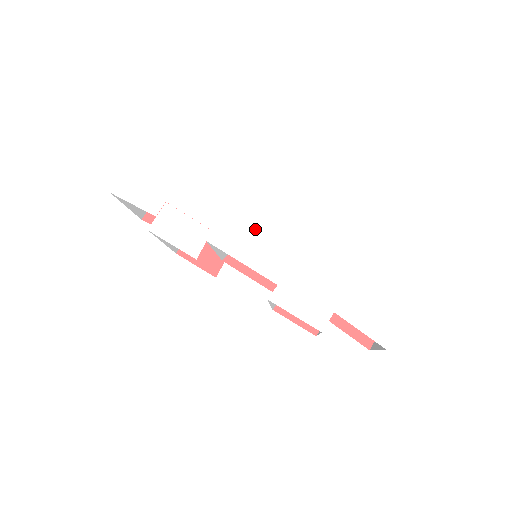
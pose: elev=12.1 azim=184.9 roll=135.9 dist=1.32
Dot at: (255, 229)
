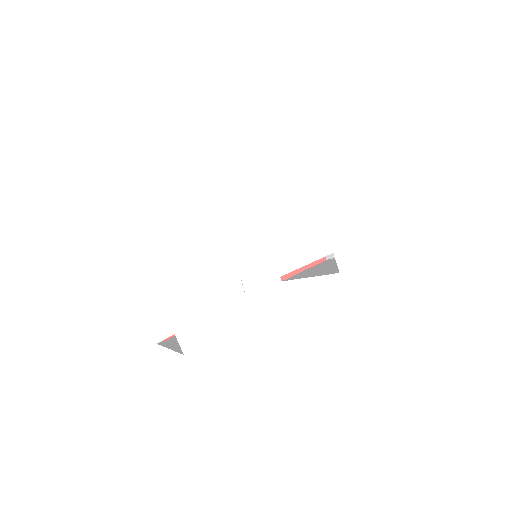
Dot at: (267, 232)
